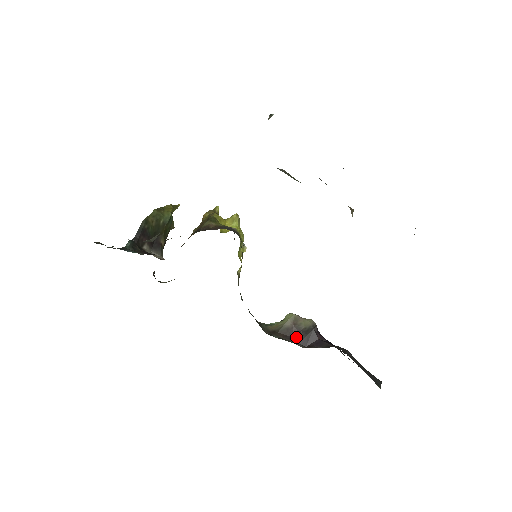
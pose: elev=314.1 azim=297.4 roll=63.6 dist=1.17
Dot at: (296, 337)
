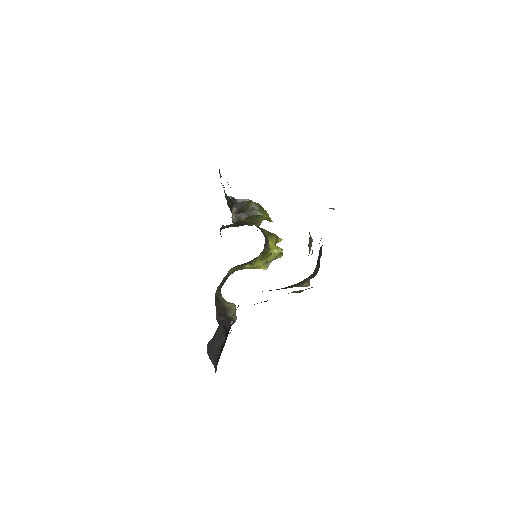
Dot at: (221, 313)
